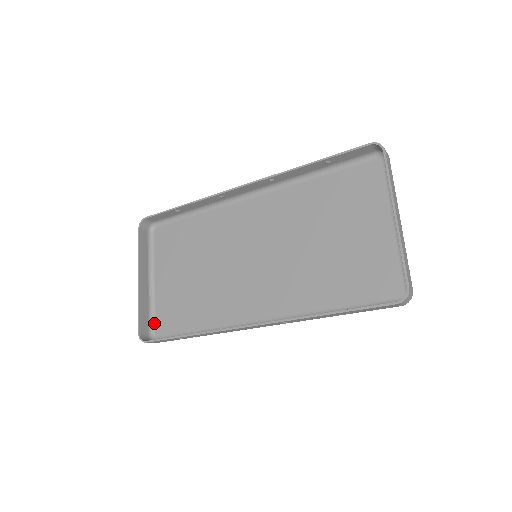
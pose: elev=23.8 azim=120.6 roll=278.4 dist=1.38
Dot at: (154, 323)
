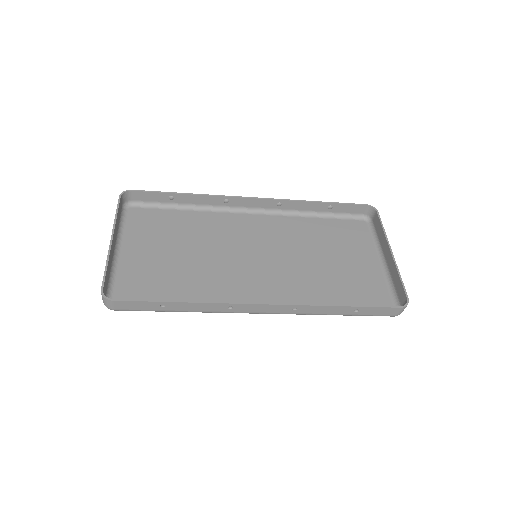
Dot at: (112, 291)
